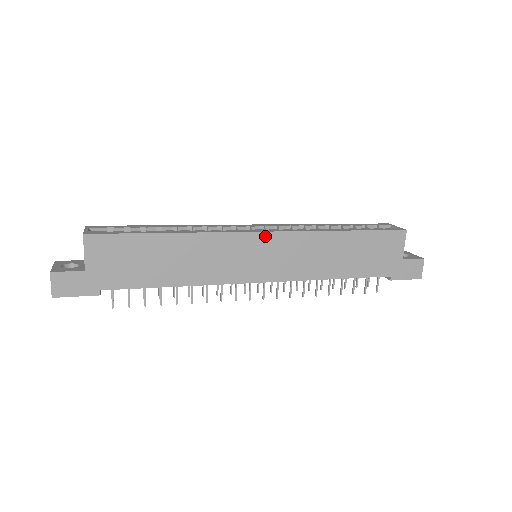
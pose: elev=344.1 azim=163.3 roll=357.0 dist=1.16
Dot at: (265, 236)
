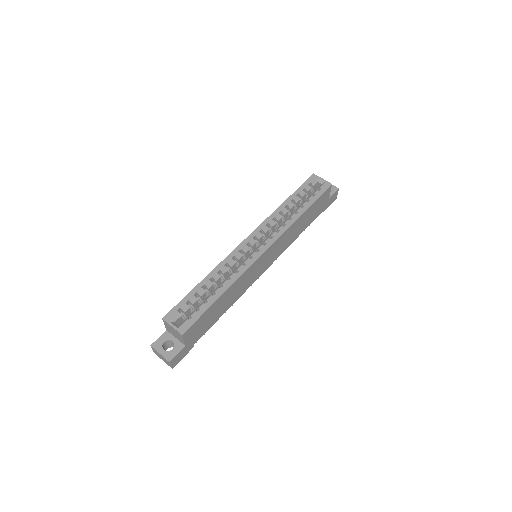
Dot at: (267, 251)
